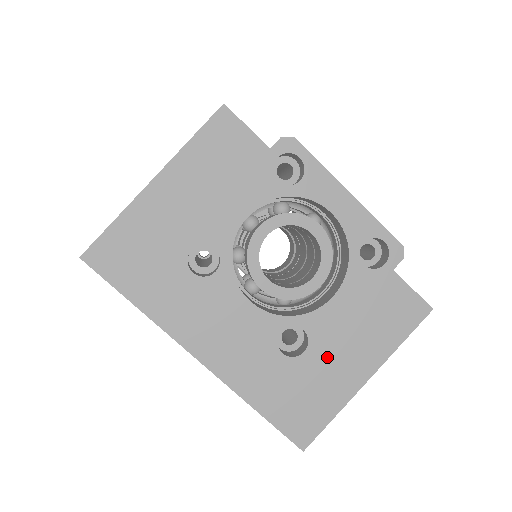
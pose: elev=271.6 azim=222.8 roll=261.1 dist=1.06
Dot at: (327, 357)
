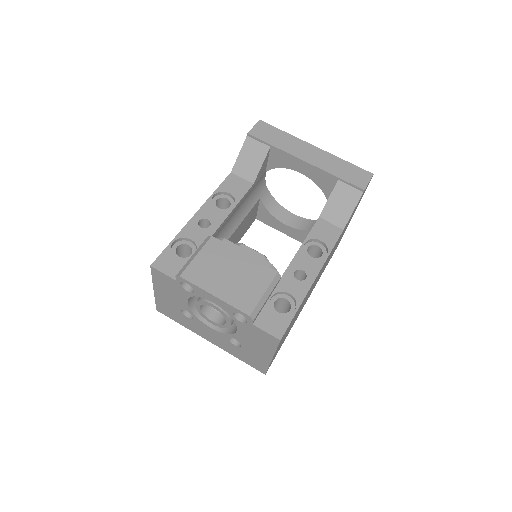
Dot at: (251, 349)
